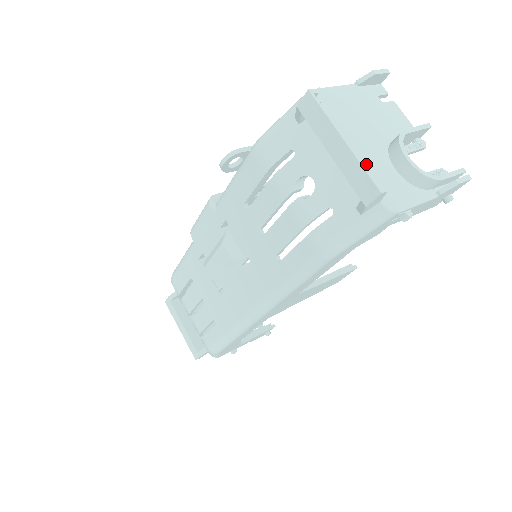
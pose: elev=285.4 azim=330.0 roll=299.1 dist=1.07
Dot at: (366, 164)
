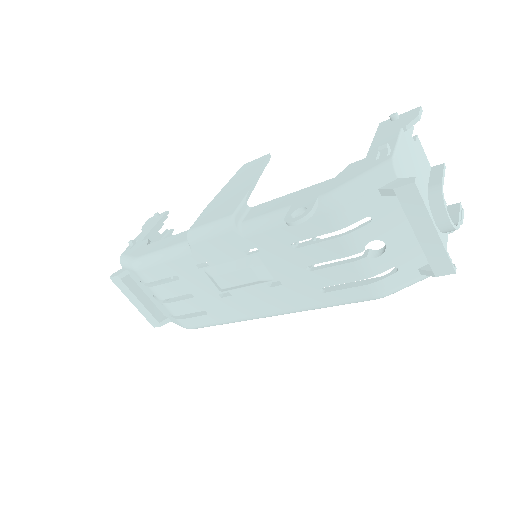
Dot at: occluded
